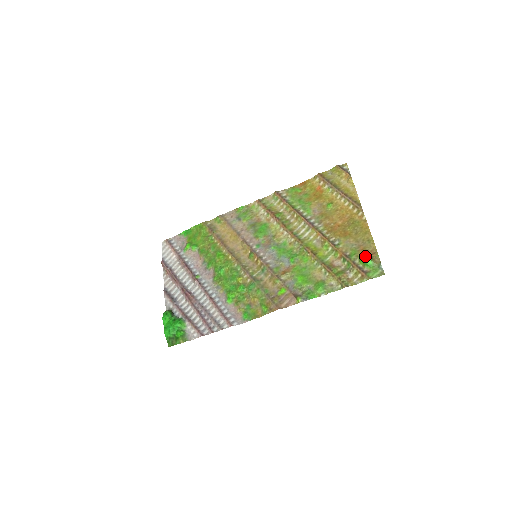
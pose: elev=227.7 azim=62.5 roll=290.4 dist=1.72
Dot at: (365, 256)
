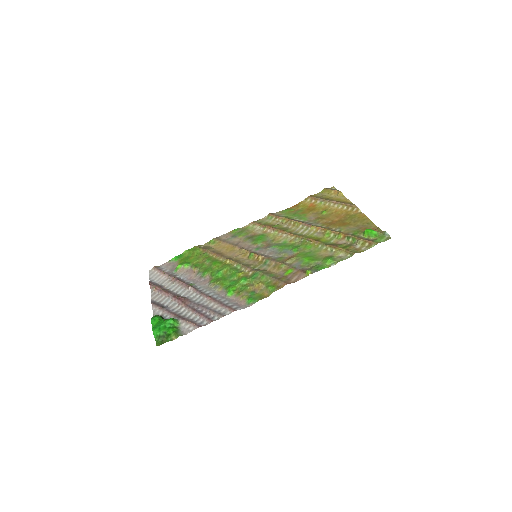
Dot at: (369, 229)
